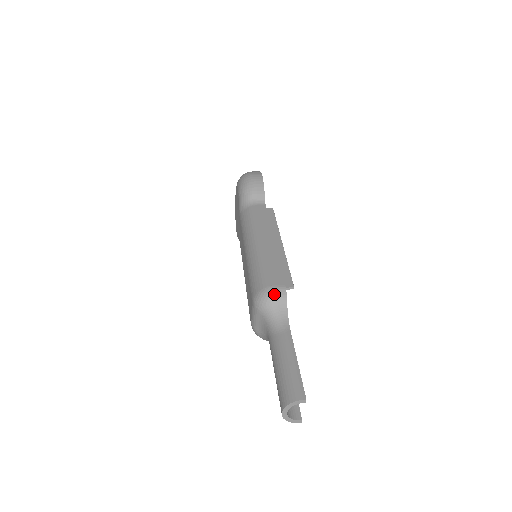
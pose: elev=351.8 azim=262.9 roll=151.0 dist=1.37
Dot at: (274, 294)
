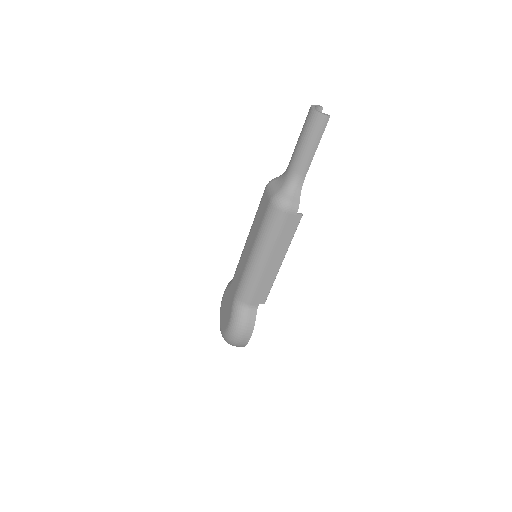
Dot at: occluded
